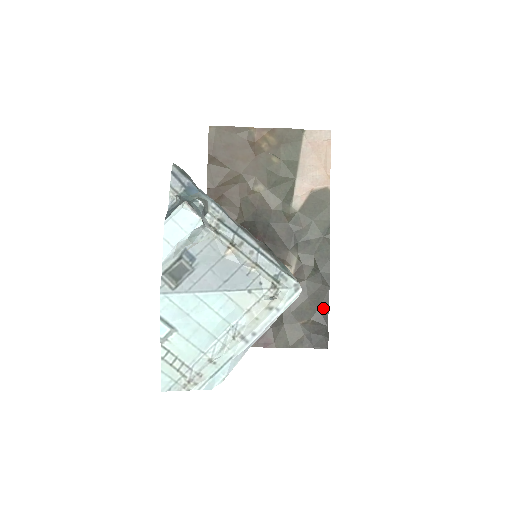
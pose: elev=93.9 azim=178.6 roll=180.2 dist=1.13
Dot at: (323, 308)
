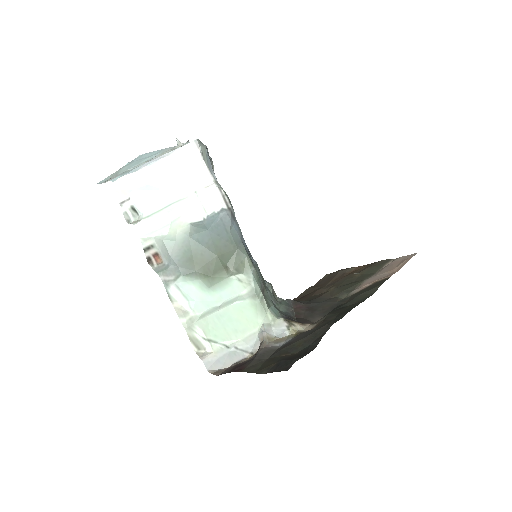
Dot at: (314, 344)
